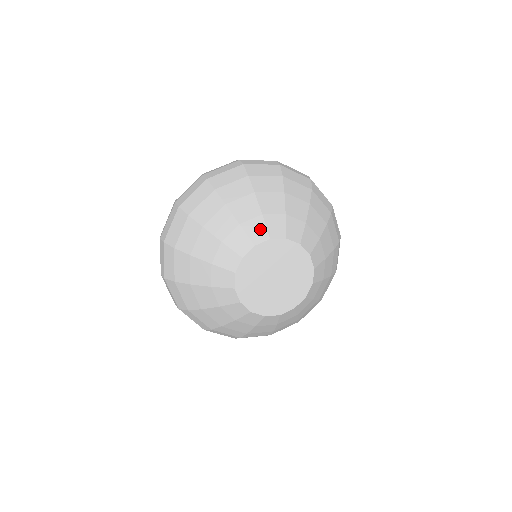
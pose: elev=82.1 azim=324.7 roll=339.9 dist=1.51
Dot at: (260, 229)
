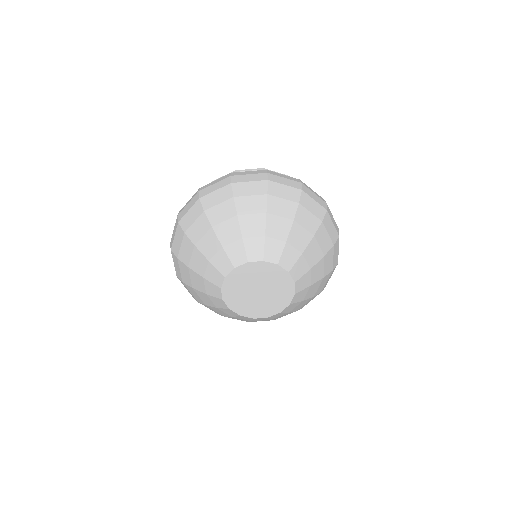
Dot at: (240, 252)
